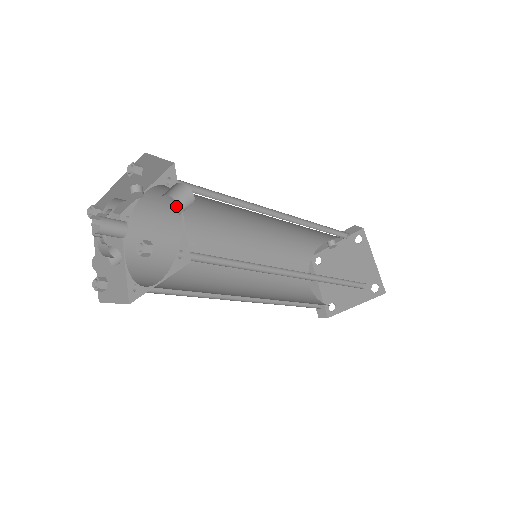
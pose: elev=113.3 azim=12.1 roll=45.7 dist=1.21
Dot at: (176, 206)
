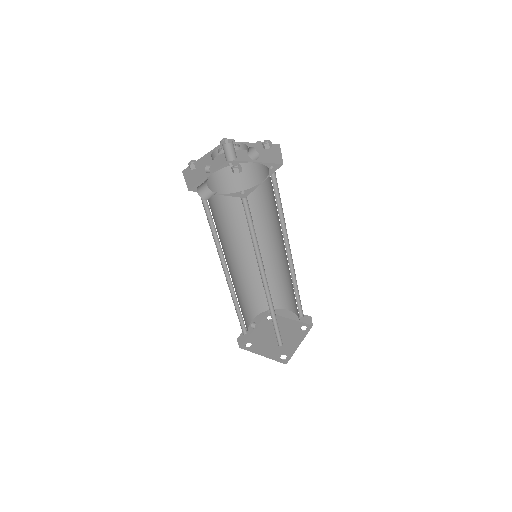
Dot at: (214, 202)
